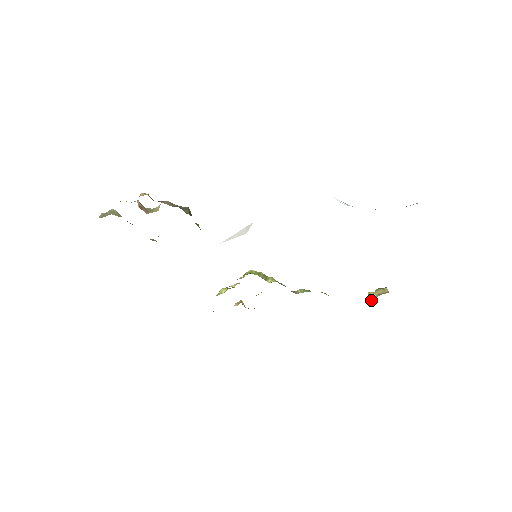
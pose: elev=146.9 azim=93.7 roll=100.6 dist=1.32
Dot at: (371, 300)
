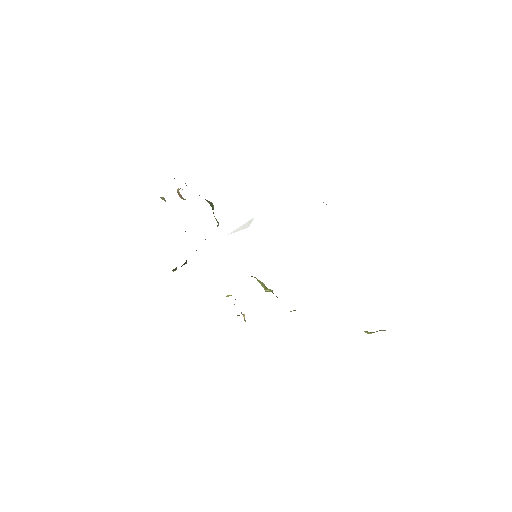
Dot at: occluded
